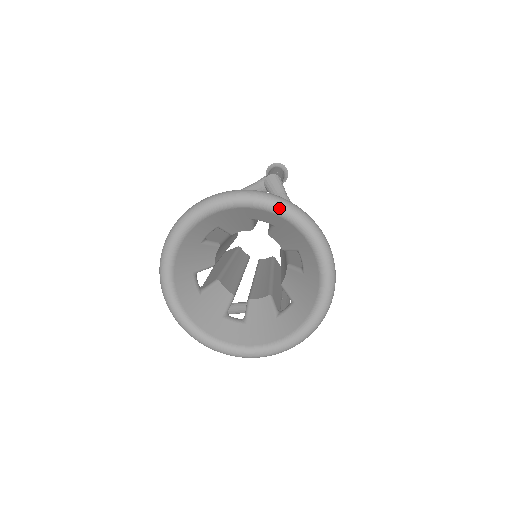
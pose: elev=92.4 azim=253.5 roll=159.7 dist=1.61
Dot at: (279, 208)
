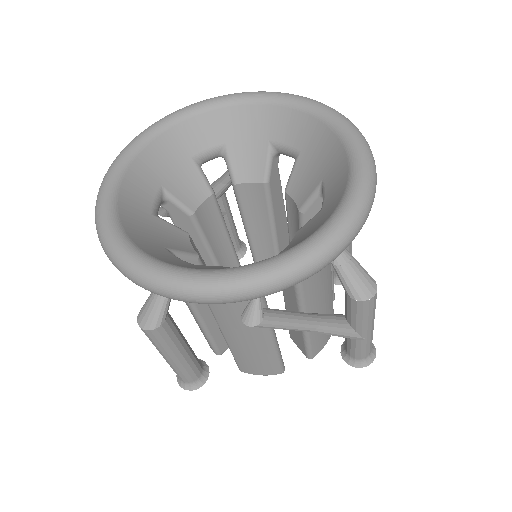
Dot at: (204, 102)
